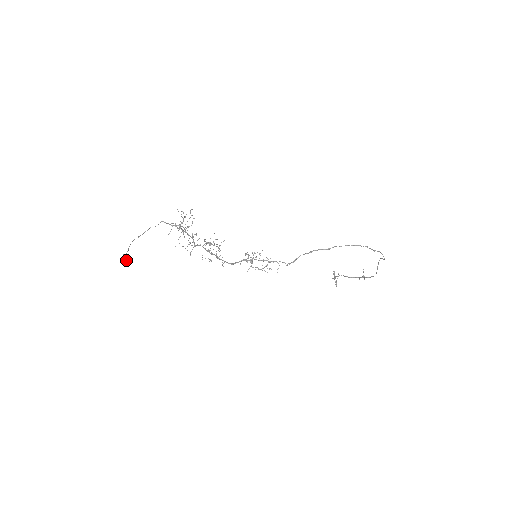
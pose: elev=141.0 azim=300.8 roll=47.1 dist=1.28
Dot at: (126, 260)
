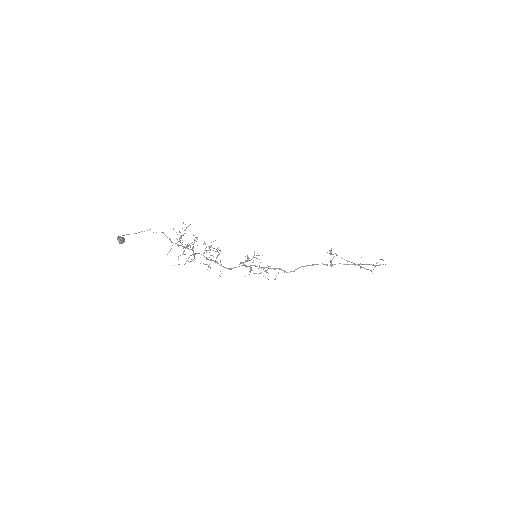
Dot at: (120, 243)
